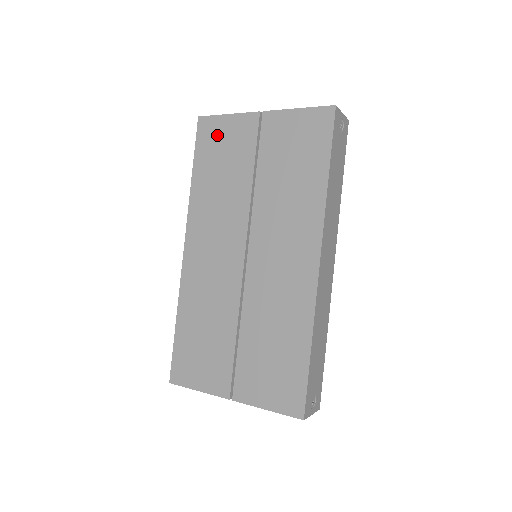
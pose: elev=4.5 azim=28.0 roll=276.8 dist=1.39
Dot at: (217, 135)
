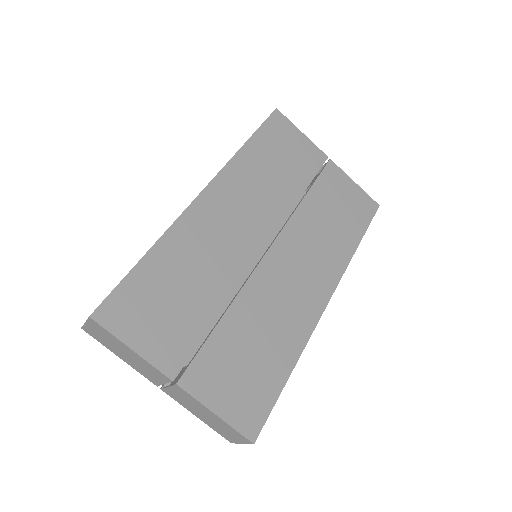
Dot at: (287, 137)
